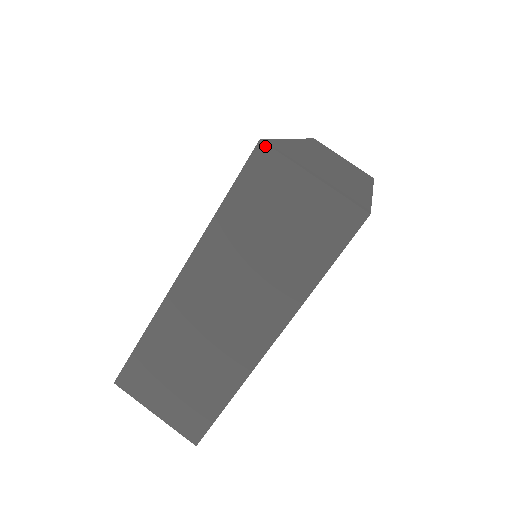
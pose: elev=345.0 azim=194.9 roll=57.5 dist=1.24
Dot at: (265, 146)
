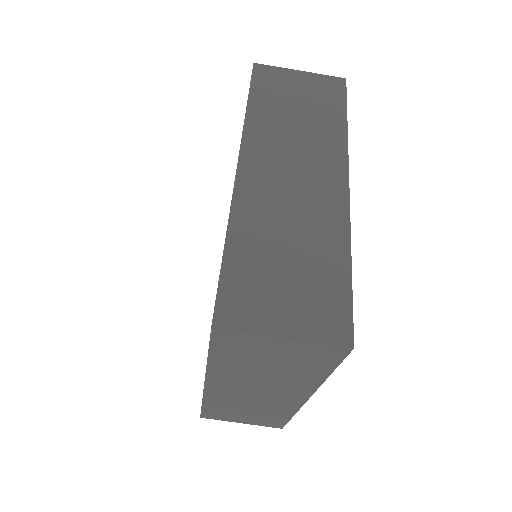
Dot at: (220, 330)
